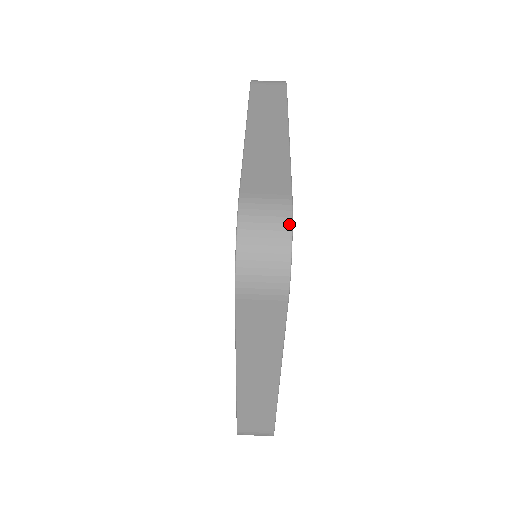
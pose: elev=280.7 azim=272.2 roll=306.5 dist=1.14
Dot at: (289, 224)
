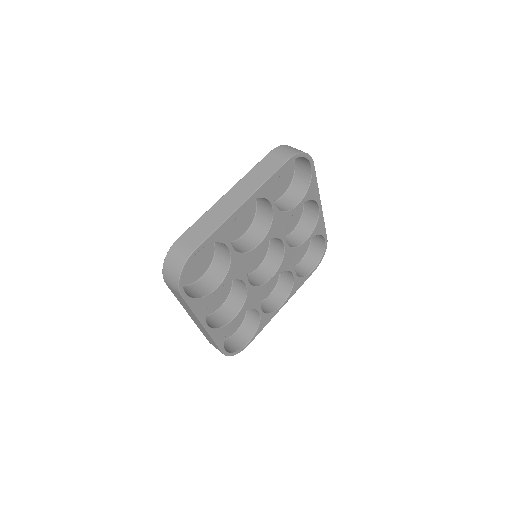
Dot at: (183, 264)
